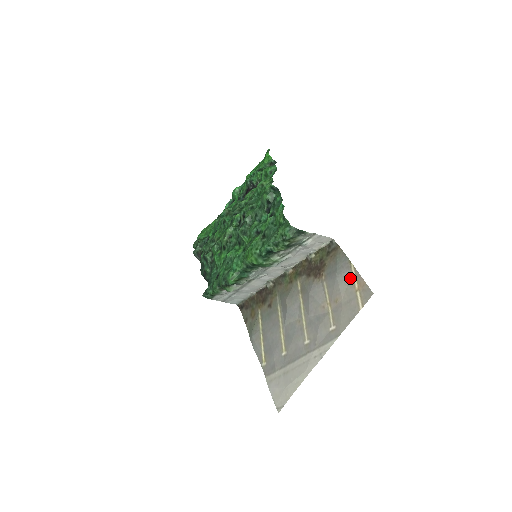
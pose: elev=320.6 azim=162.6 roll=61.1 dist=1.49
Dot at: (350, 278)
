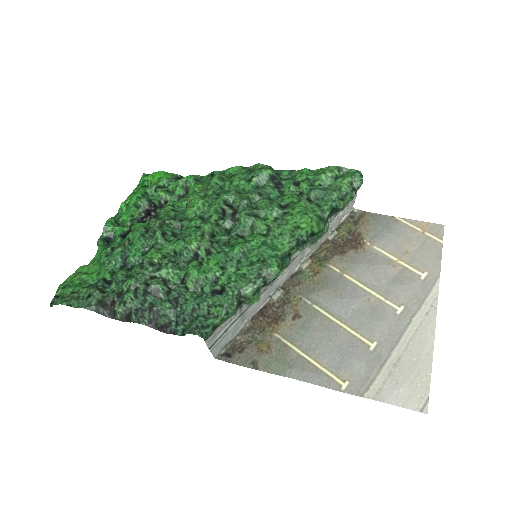
Dot at: (406, 227)
